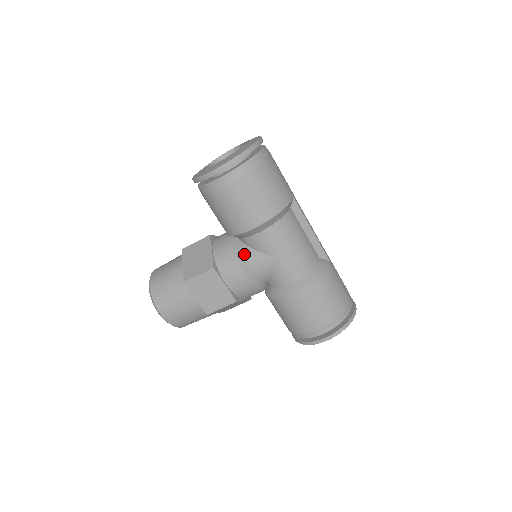
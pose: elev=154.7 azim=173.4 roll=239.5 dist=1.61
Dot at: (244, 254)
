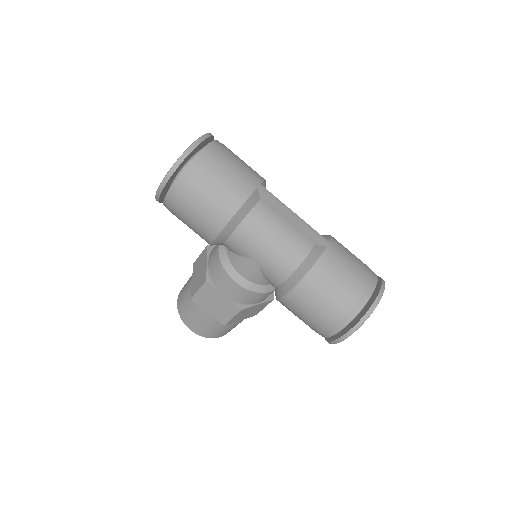
Dot at: (230, 261)
